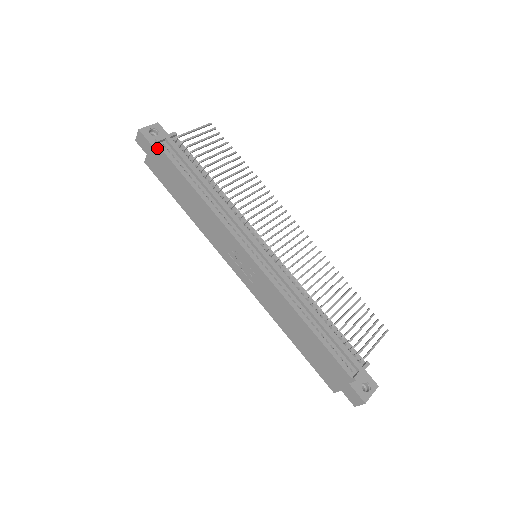
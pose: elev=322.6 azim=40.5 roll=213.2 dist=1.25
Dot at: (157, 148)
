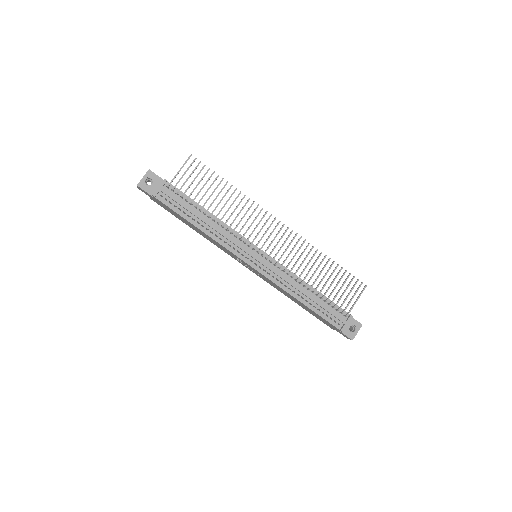
Dot at: (156, 199)
